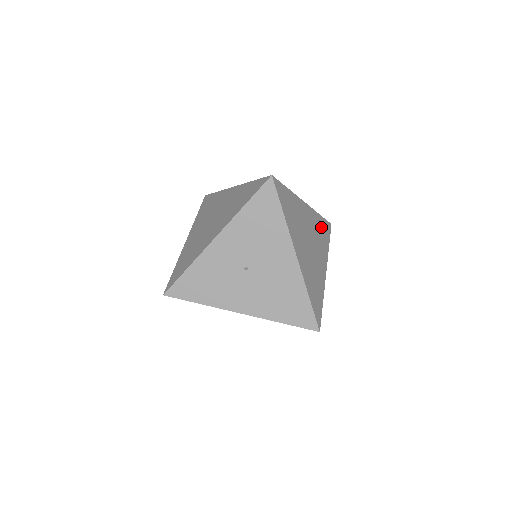
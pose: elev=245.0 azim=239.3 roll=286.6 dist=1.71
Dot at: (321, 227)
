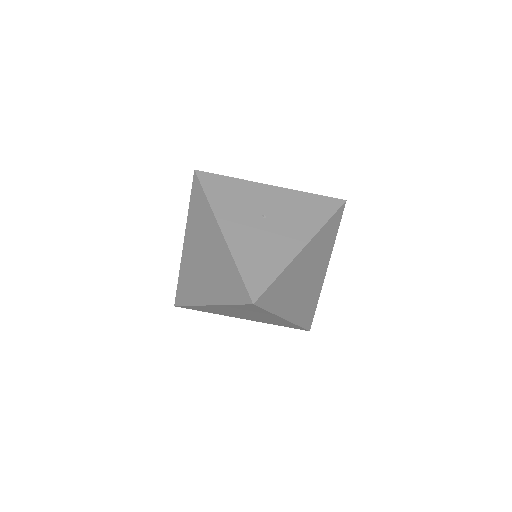
Dot at: (311, 306)
